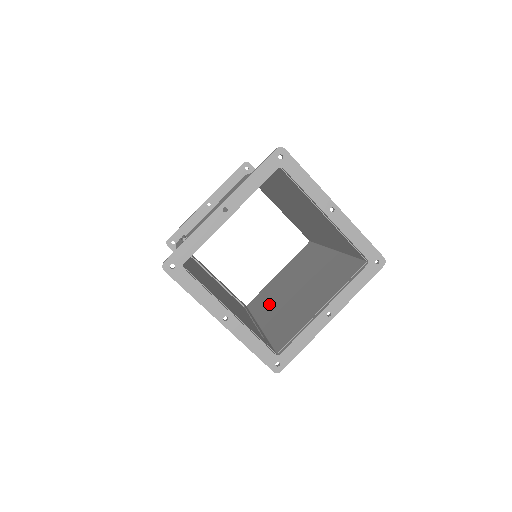
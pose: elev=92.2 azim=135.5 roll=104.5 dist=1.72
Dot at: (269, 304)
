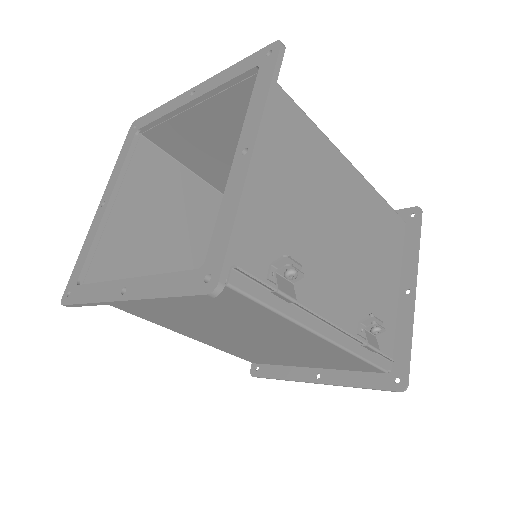
Dot at: (347, 307)
